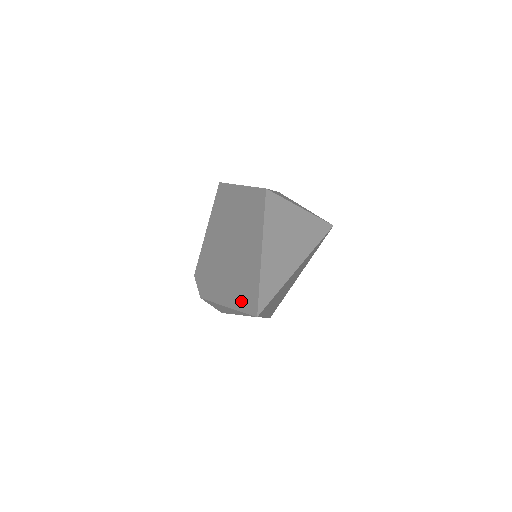
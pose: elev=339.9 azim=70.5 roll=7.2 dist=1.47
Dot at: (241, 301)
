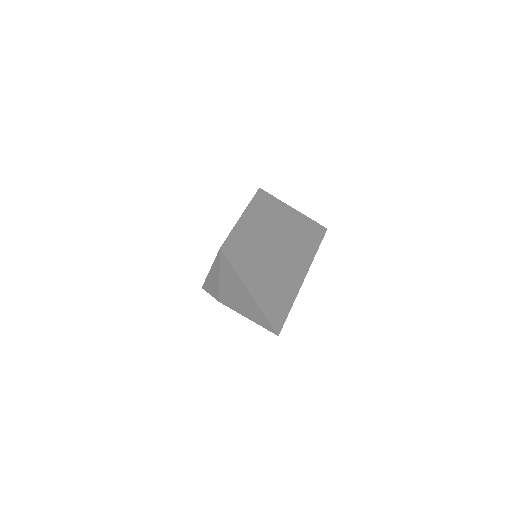
Dot at: occluded
